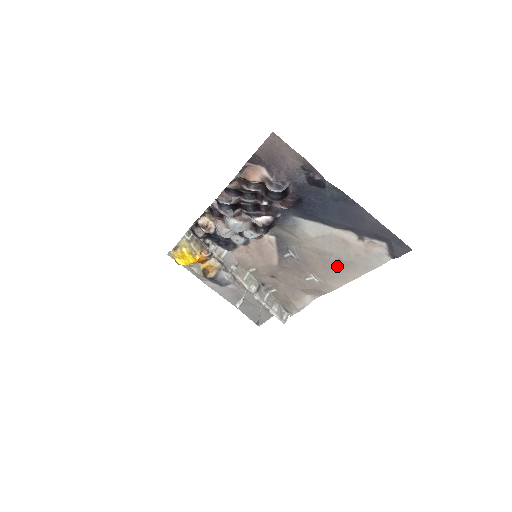
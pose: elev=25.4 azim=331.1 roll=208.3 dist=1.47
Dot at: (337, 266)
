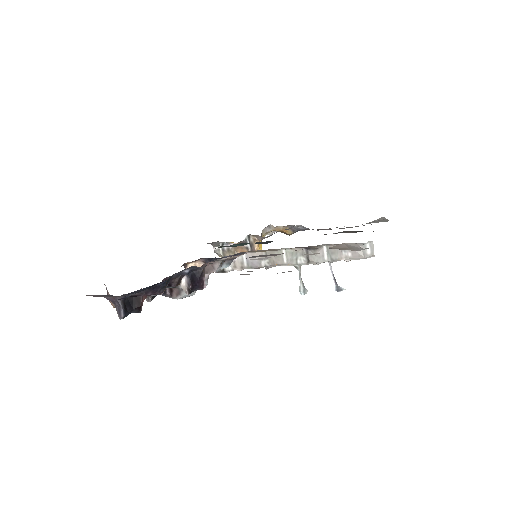
Dot at: occluded
